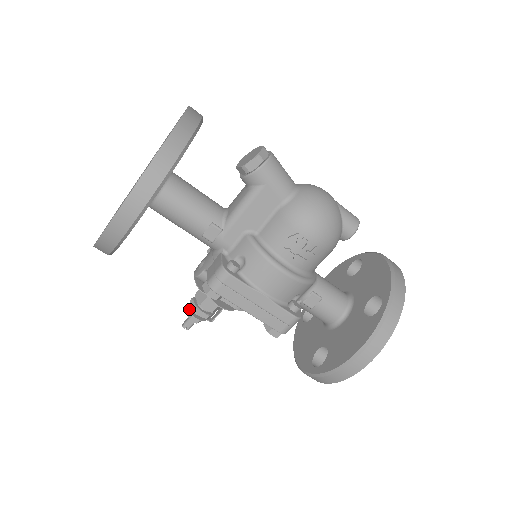
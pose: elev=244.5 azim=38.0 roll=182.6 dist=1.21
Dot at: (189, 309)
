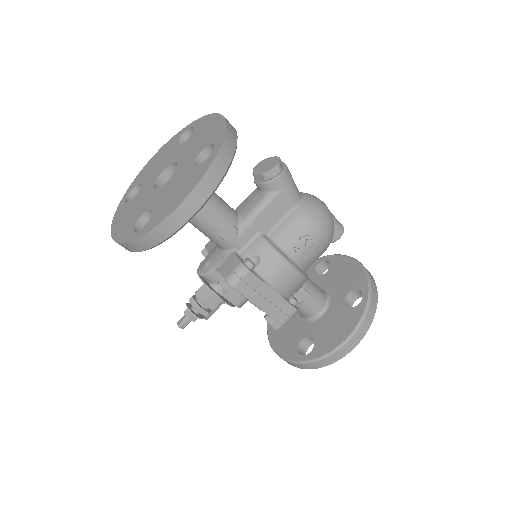
Dot at: (188, 308)
